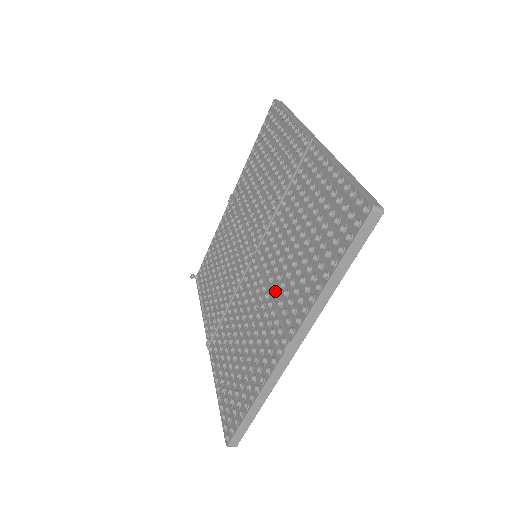
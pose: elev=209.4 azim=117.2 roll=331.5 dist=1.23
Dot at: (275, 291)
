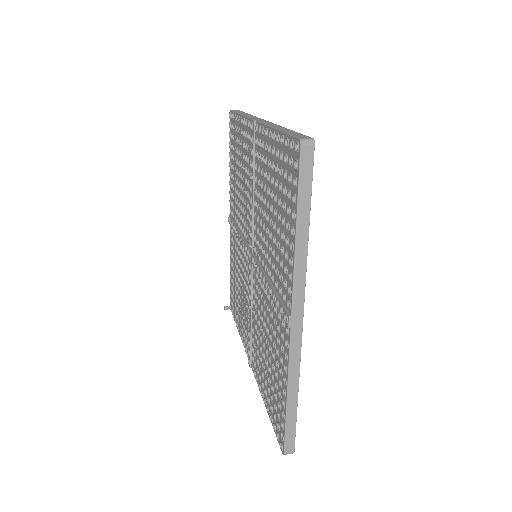
Dot at: (271, 276)
